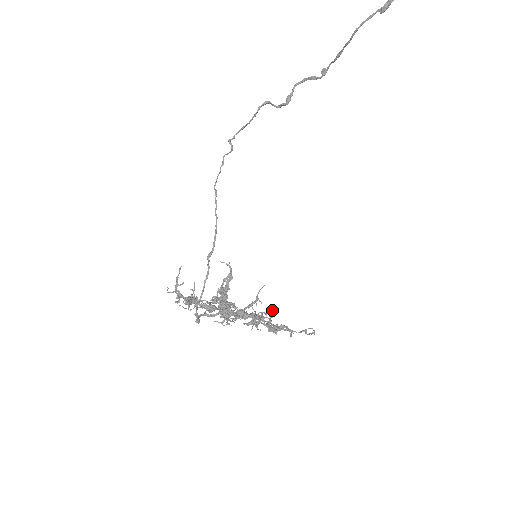
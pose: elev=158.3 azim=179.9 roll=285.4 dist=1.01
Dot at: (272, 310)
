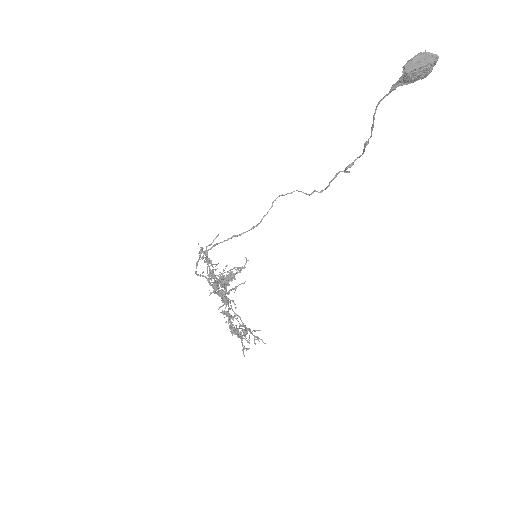
Dot at: (259, 338)
